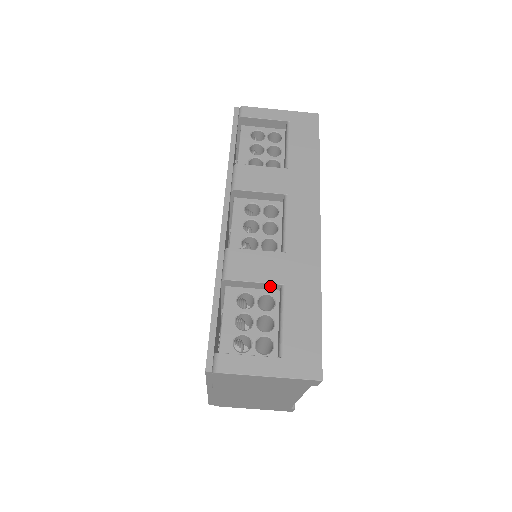
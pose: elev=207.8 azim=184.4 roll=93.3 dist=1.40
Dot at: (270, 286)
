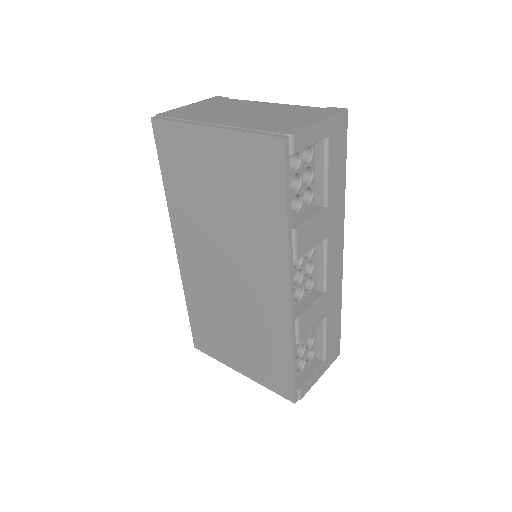
Dot at: occluded
